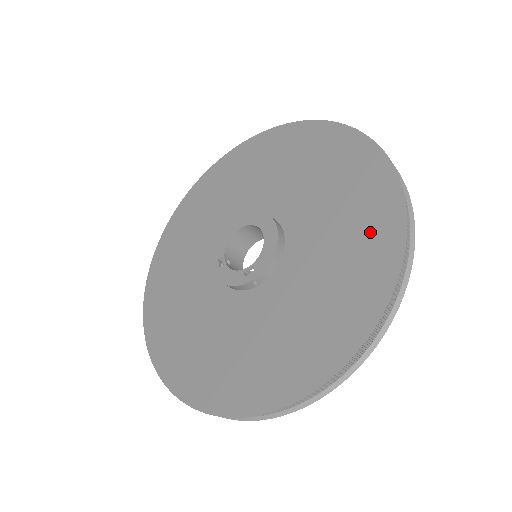
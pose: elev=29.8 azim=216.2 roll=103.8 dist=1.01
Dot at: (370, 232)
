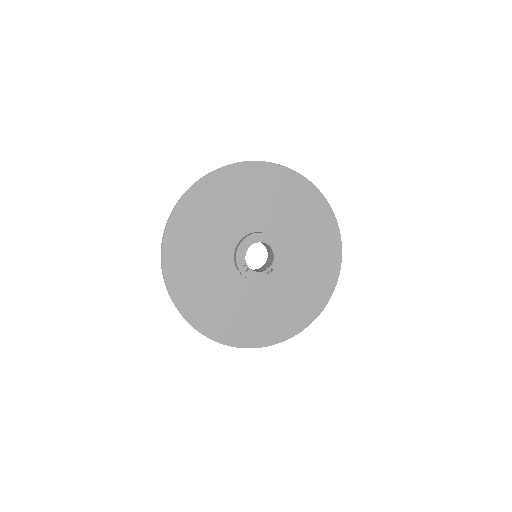
Dot at: (325, 240)
